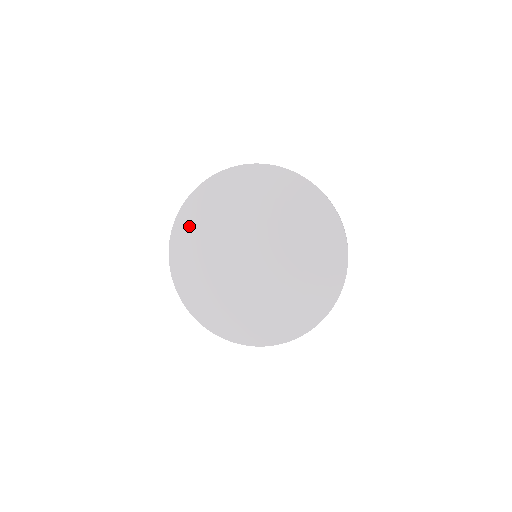
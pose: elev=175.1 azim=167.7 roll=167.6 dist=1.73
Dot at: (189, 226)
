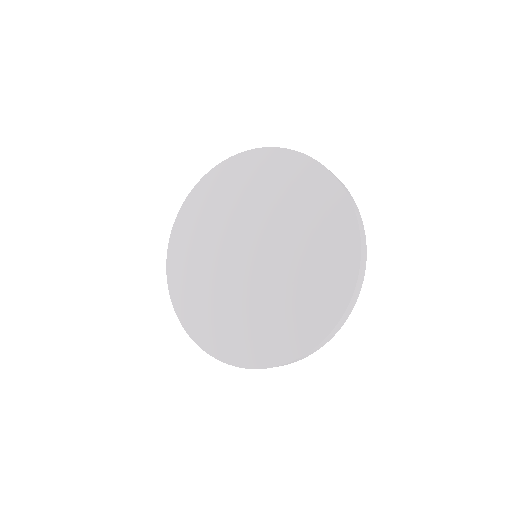
Dot at: (183, 287)
